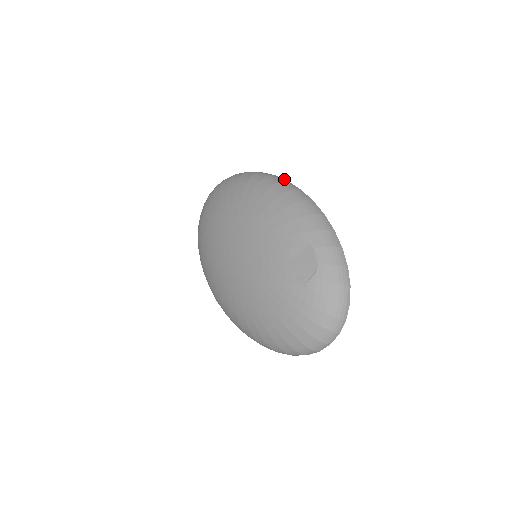
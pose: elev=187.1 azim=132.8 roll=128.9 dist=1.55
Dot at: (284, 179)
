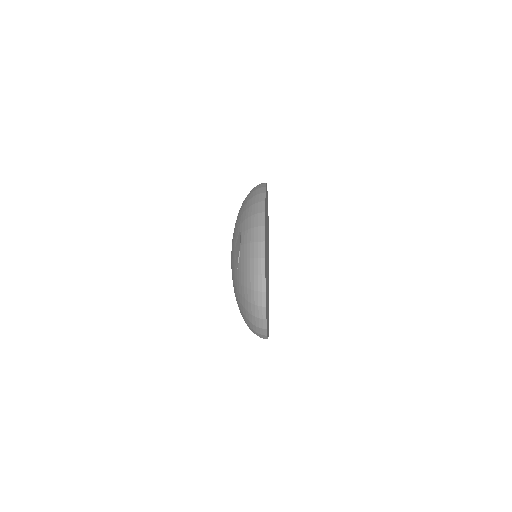
Dot at: (265, 183)
